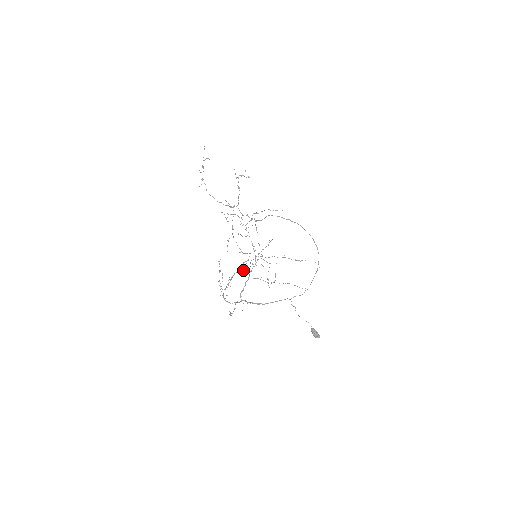
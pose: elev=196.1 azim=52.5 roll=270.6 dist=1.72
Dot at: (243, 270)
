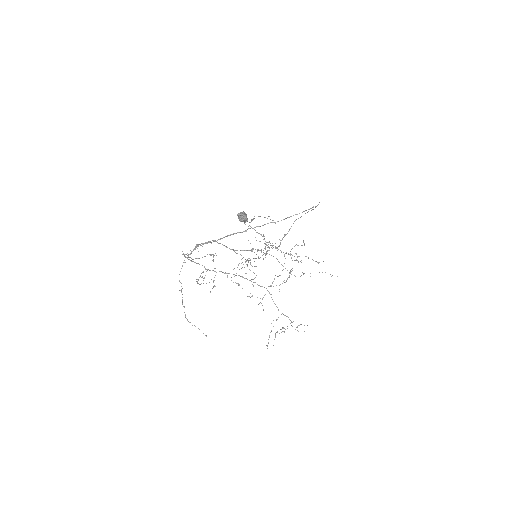
Dot at: occluded
